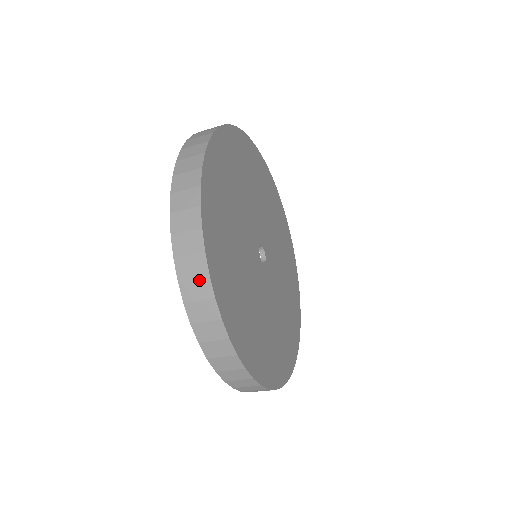
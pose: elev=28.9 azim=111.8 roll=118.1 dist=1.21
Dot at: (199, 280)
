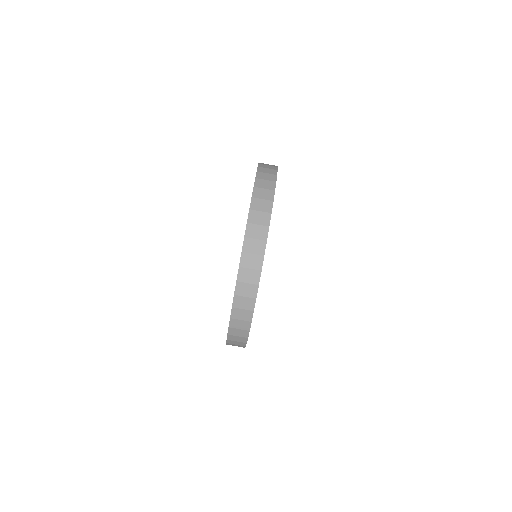
Dot at: (253, 271)
